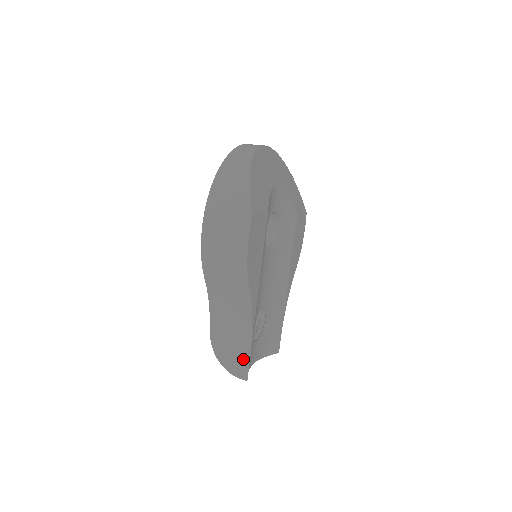
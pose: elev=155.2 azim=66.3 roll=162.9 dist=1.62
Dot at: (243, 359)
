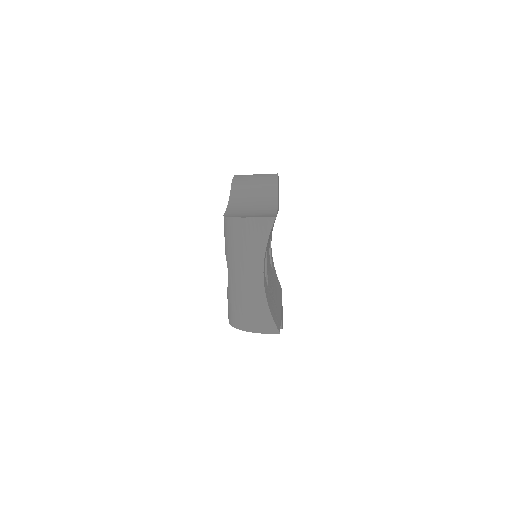
Dot at: (268, 215)
